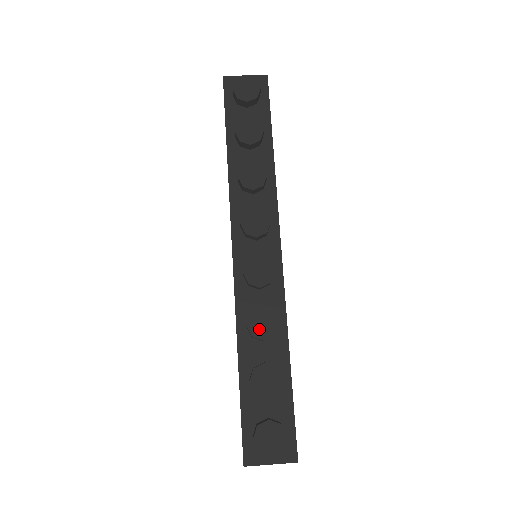
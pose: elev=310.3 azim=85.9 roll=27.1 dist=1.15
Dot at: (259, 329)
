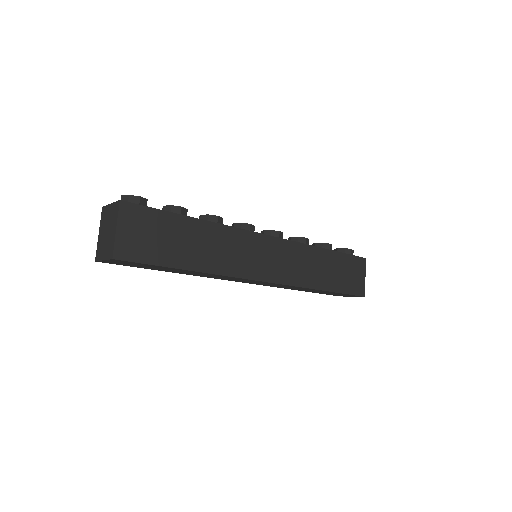
Dot at: occluded
